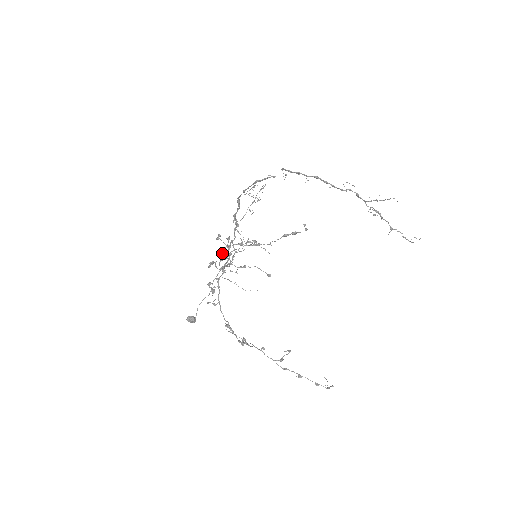
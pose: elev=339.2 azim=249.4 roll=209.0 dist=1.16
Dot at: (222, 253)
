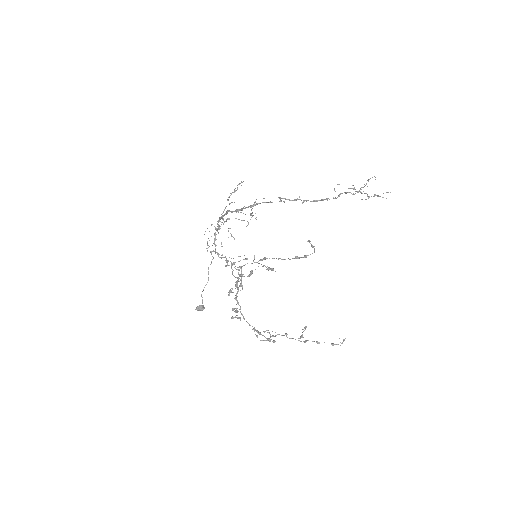
Dot at: (241, 286)
